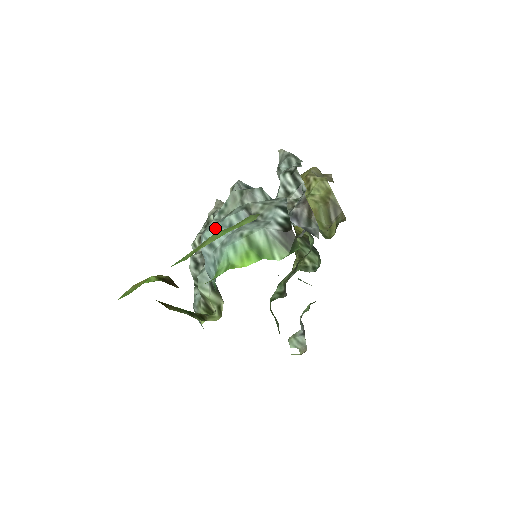
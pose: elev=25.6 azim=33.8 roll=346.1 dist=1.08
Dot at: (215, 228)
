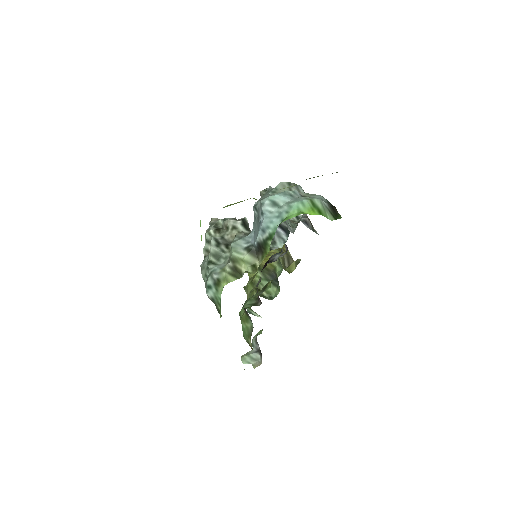
Dot at: (279, 194)
